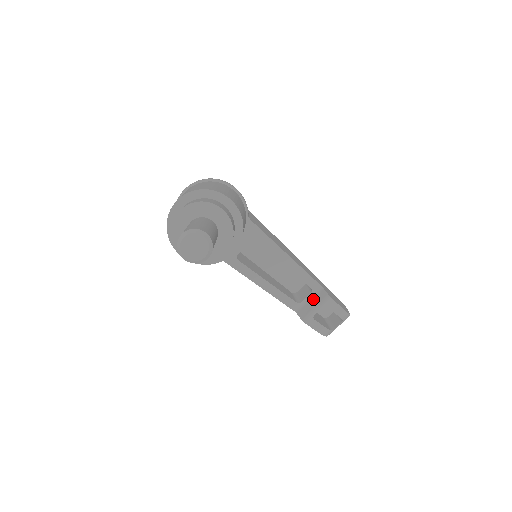
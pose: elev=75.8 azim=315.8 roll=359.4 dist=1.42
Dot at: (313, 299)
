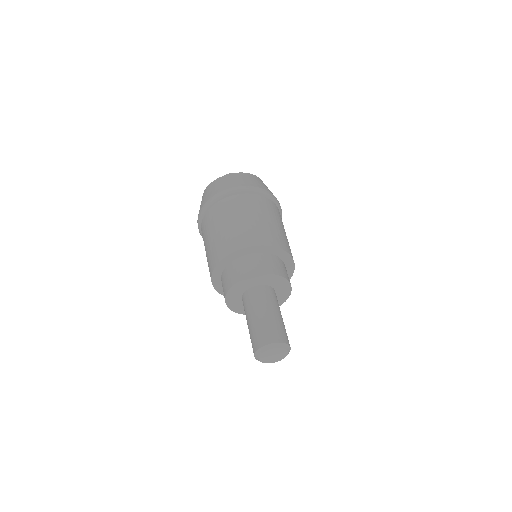
Dot at: occluded
